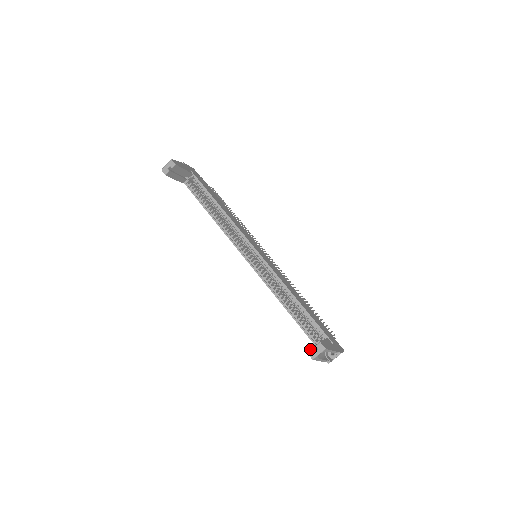
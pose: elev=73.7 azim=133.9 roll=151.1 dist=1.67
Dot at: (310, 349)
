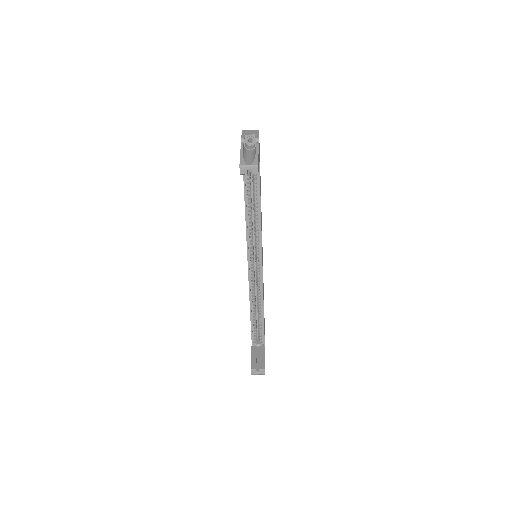
Dot at: (254, 369)
